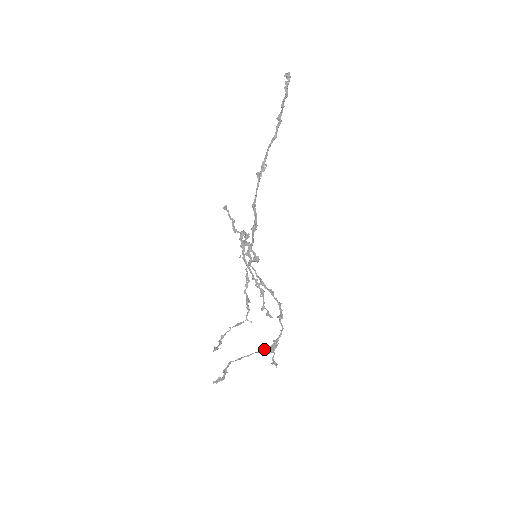
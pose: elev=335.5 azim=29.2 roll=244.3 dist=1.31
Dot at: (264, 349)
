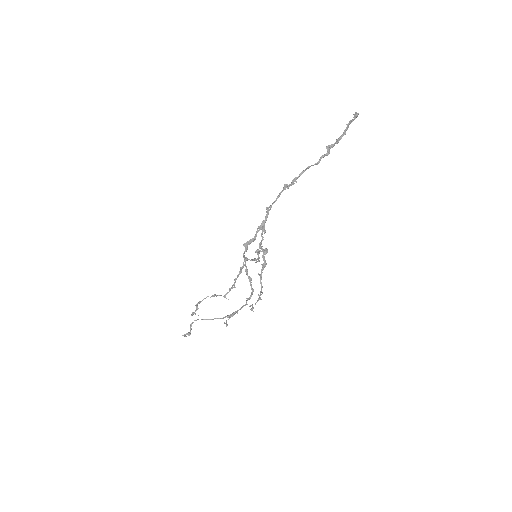
Dot at: (226, 316)
